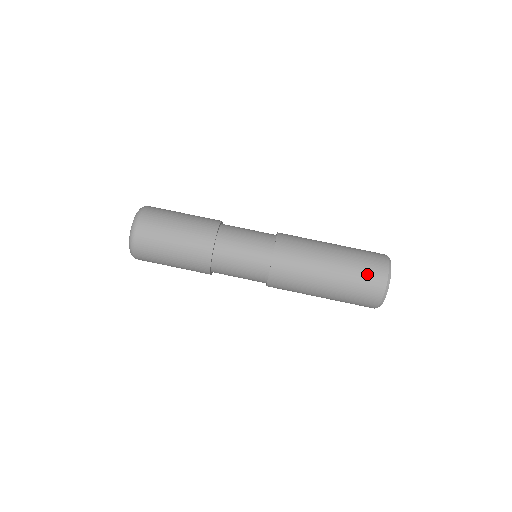
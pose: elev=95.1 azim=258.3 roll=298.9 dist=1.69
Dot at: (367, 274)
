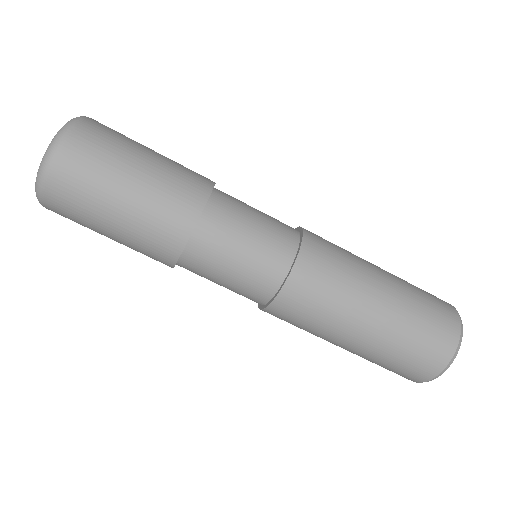
Dot at: (434, 316)
